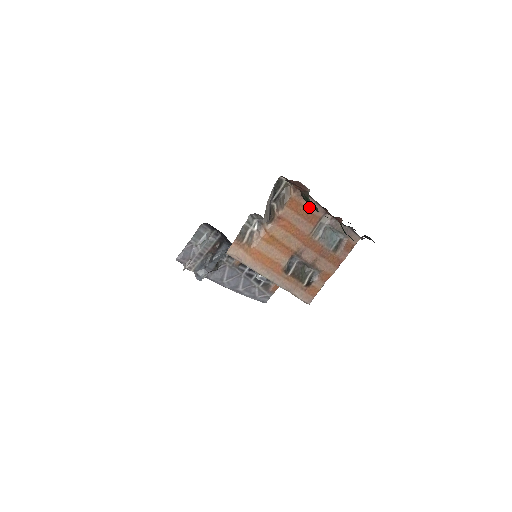
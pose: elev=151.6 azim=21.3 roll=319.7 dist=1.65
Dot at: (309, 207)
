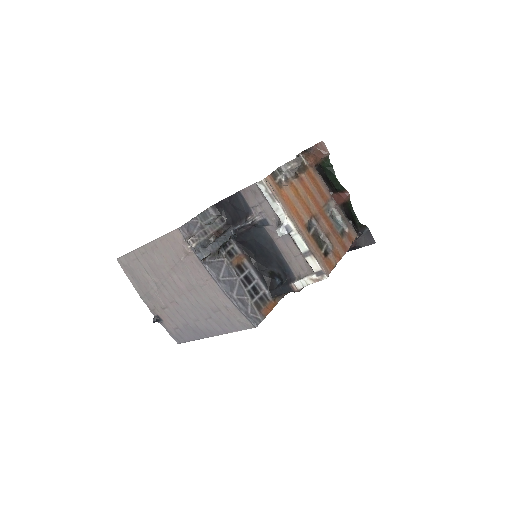
Dot at: (321, 185)
